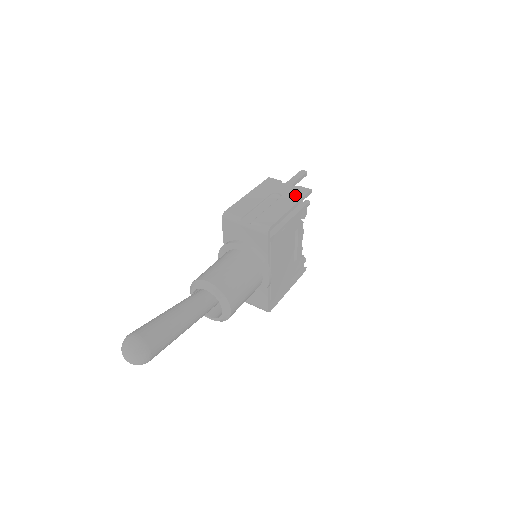
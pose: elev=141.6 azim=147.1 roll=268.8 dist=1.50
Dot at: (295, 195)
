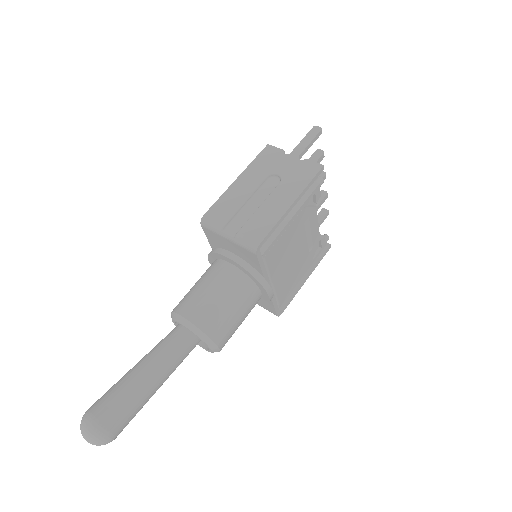
Dot at: (299, 179)
